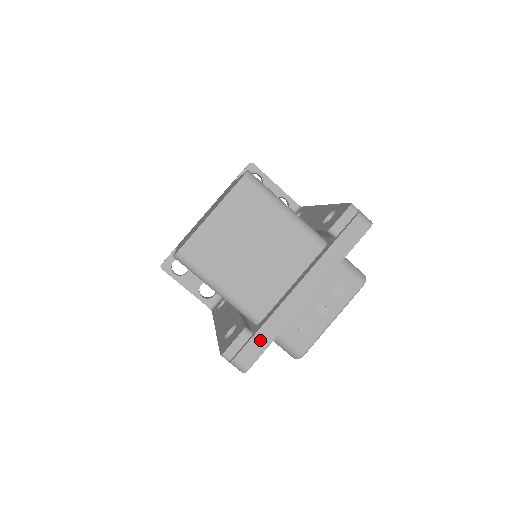
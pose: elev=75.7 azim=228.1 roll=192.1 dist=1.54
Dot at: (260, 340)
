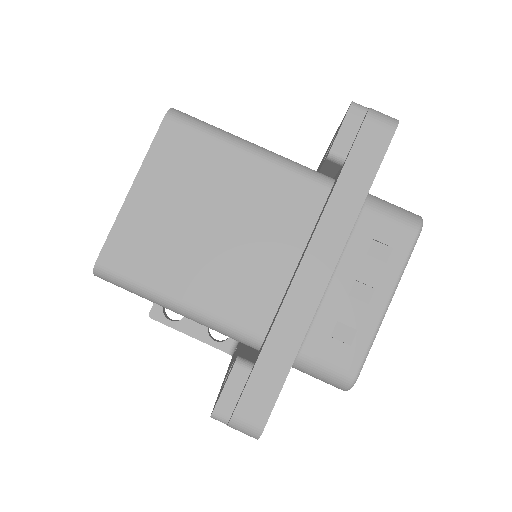
Dot at: (267, 372)
